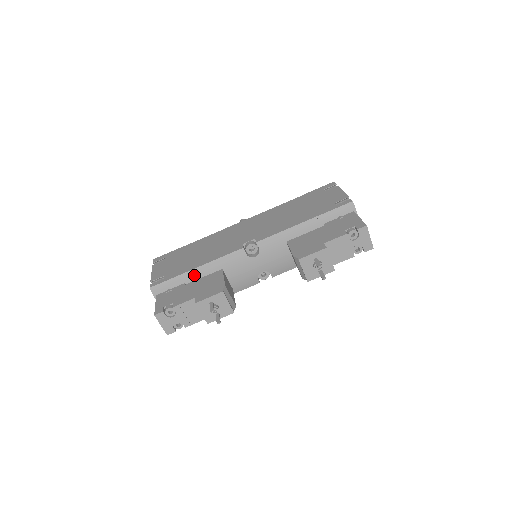
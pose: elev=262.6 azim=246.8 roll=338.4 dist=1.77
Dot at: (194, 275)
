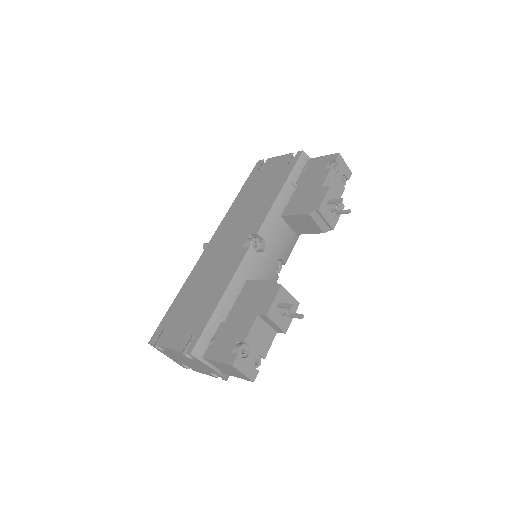
Dot at: (224, 307)
